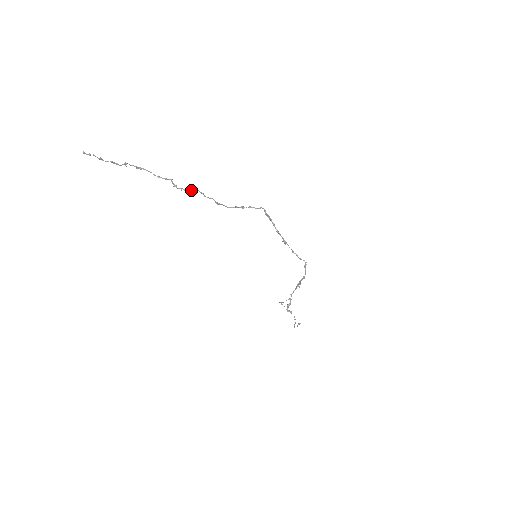
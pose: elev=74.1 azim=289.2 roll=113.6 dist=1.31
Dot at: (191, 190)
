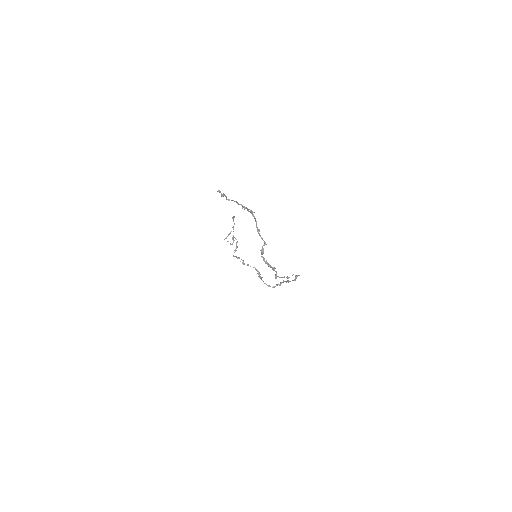
Dot at: (270, 267)
